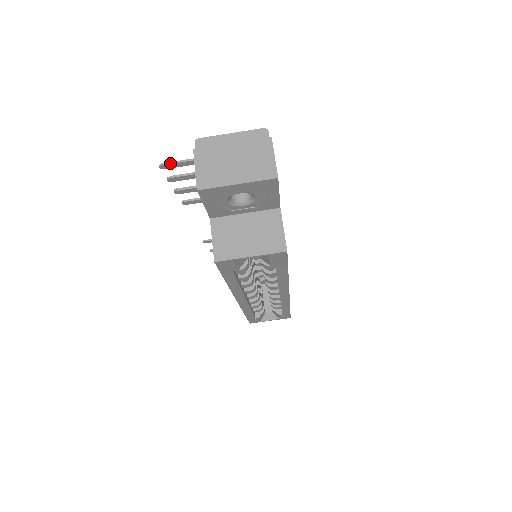
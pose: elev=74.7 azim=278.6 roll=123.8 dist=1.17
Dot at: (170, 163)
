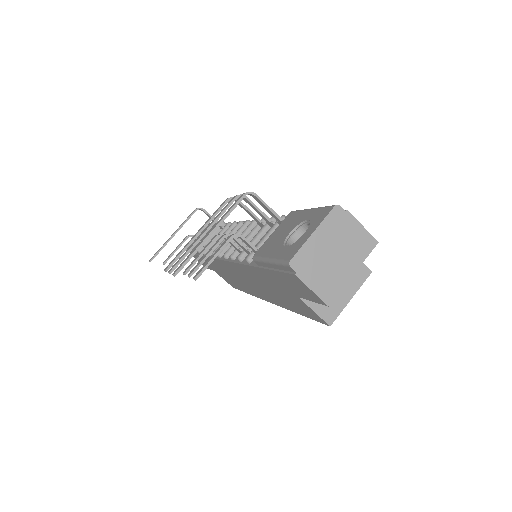
Dot at: occluded
